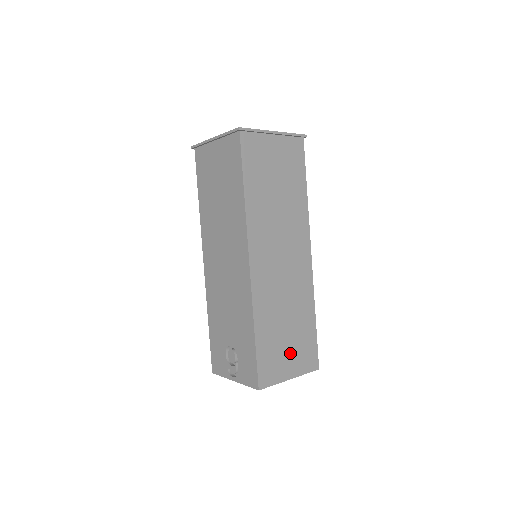
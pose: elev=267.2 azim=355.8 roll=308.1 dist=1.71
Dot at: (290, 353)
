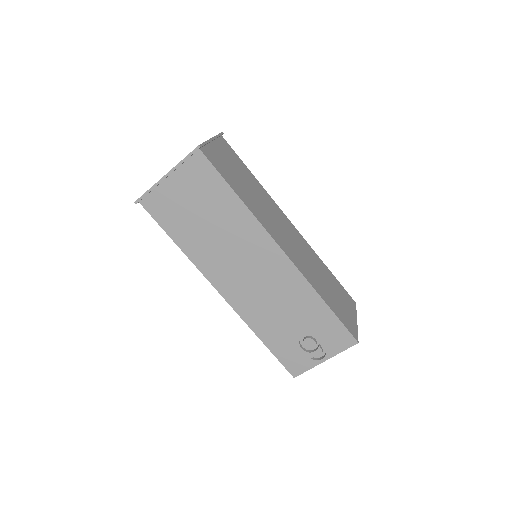
Dot at: (343, 303)
